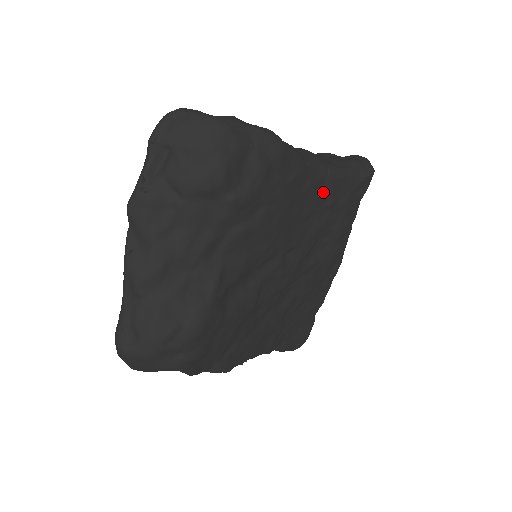
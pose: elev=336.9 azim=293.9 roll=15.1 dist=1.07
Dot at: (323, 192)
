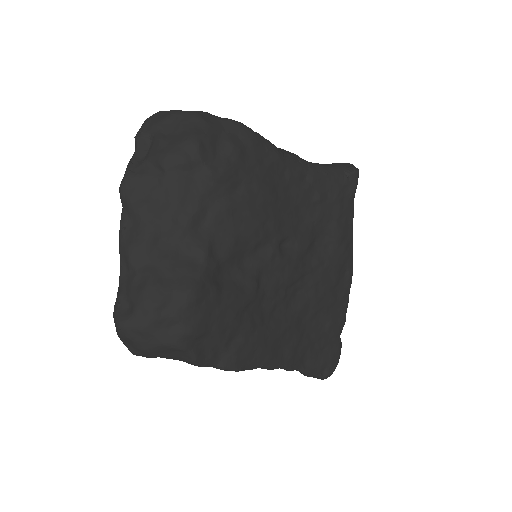
Dot at: (307, 185)
